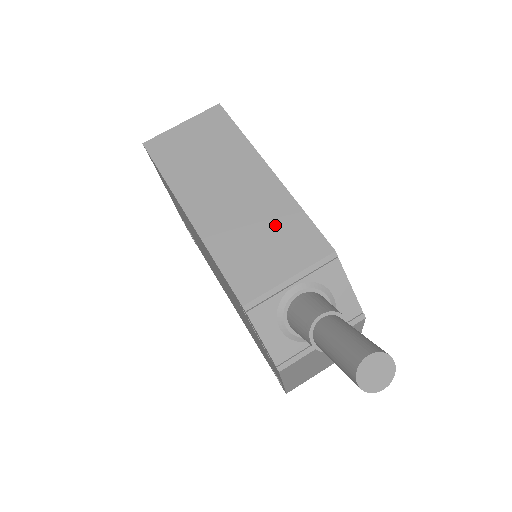
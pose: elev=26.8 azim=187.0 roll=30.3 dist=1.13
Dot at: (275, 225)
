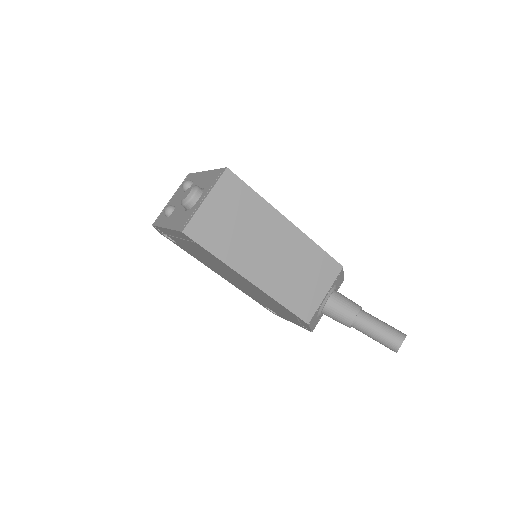
Dot at: (307, 264)
